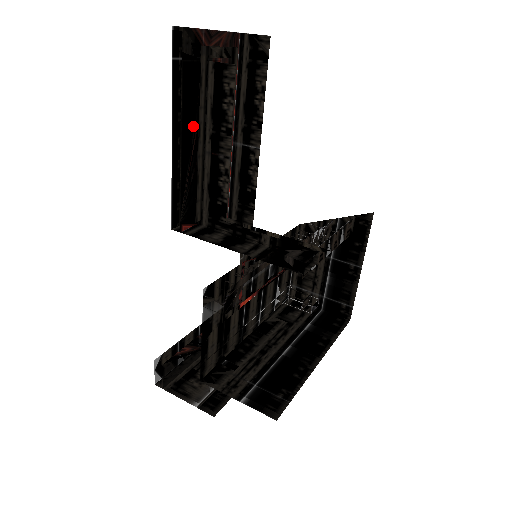
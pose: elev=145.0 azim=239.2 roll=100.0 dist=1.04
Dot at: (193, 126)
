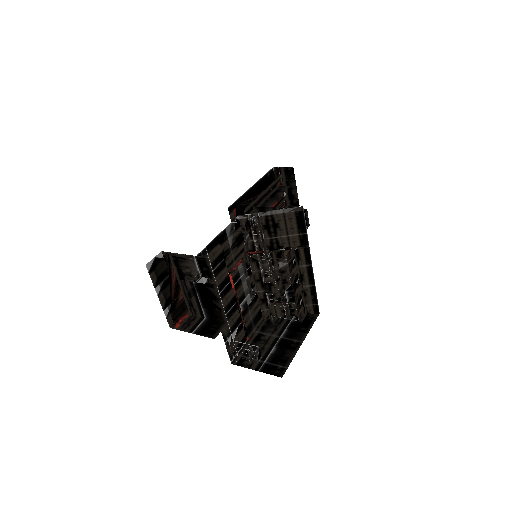
Dot at: occluded
